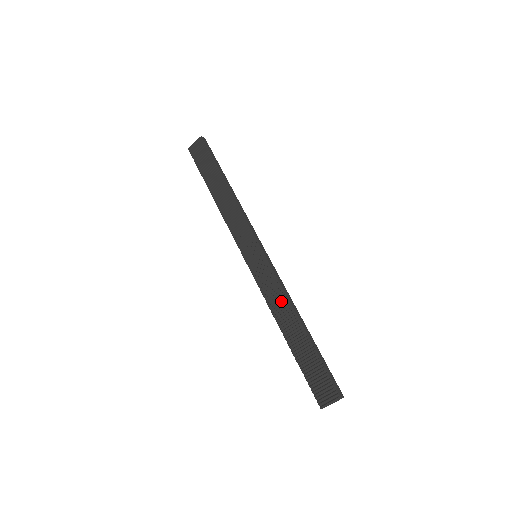
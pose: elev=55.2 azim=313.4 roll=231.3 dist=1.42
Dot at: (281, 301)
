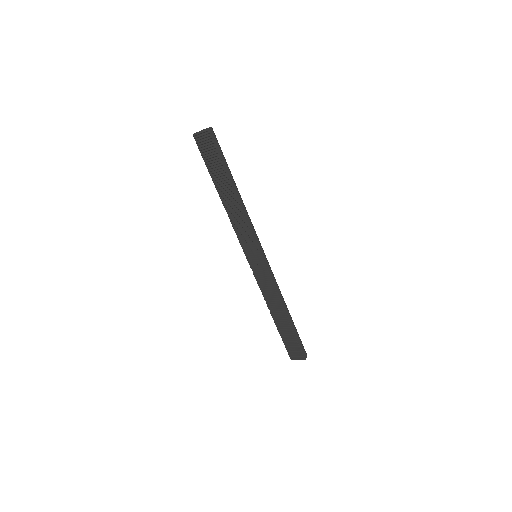
Dot at: (273, 297)
